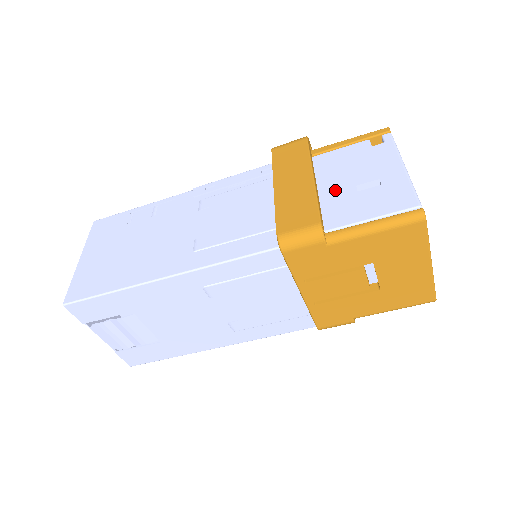
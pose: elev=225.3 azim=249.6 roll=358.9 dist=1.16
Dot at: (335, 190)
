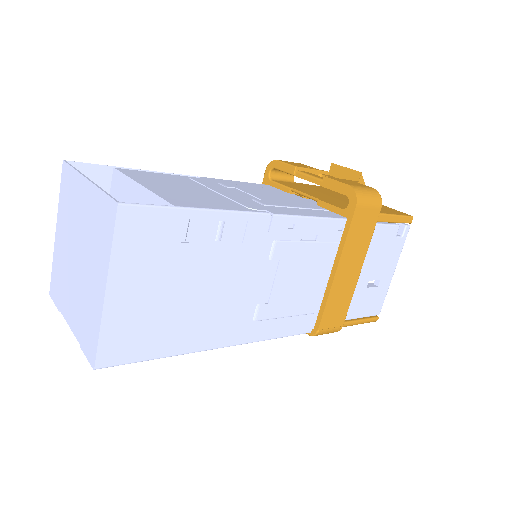
Dot at: (359, 280)
